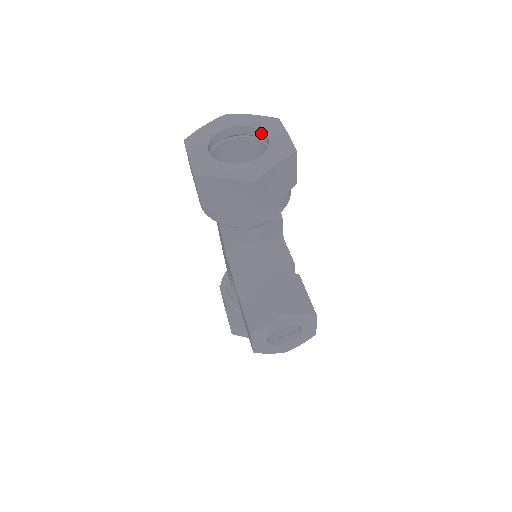
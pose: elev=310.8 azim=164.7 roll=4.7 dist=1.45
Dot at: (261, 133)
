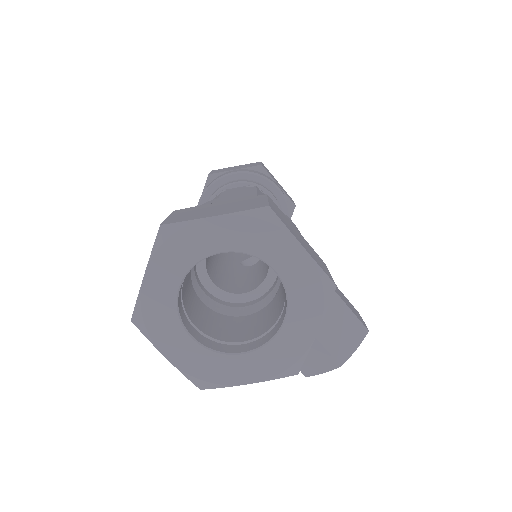
Dot at: (254, 256)
